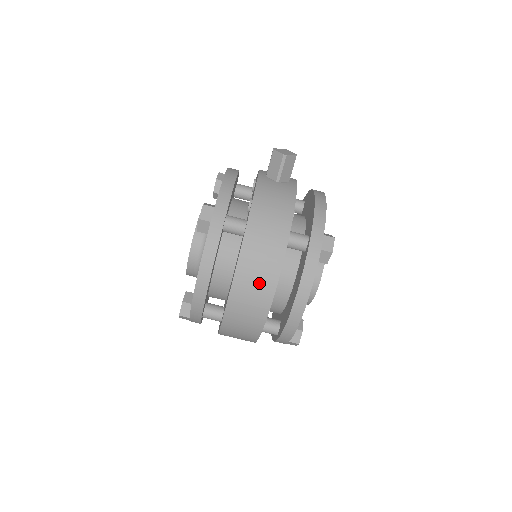
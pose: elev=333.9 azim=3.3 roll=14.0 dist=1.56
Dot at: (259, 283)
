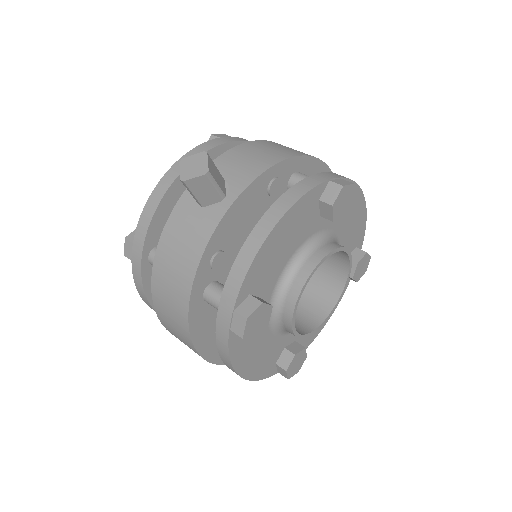
Dot at: (182, 340)
